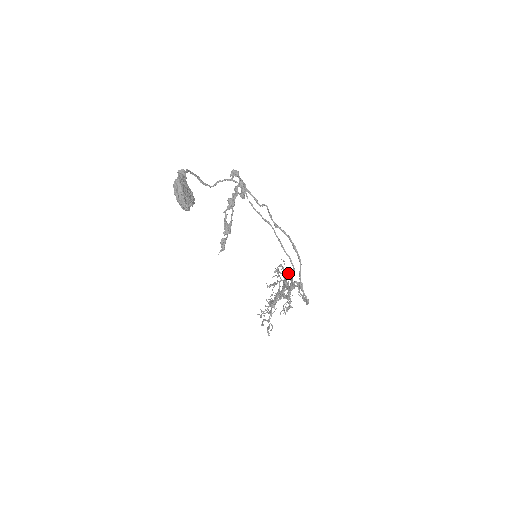
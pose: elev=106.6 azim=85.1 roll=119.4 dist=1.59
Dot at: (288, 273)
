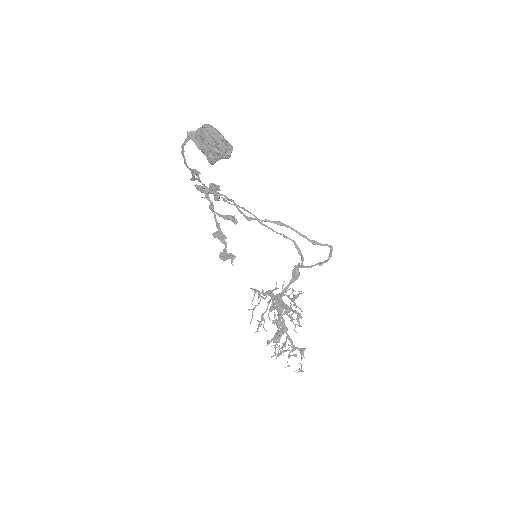
Dot at: (268, 291)
